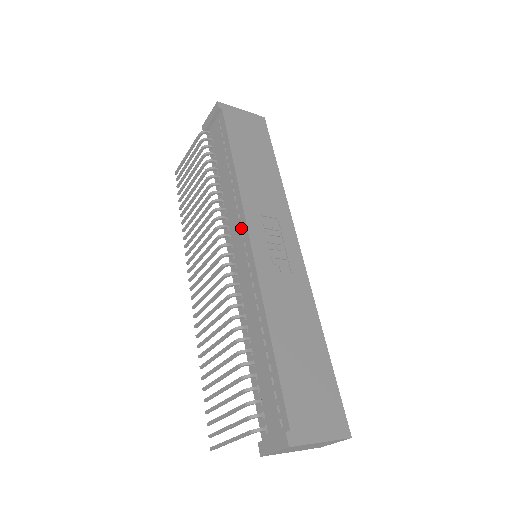
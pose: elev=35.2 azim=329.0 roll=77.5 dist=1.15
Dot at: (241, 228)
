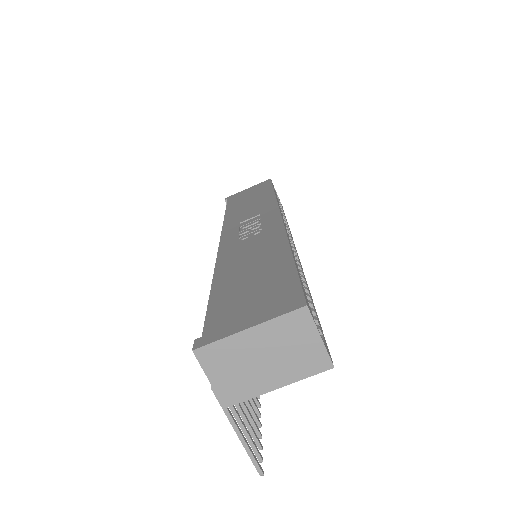
Dot at: occluded
